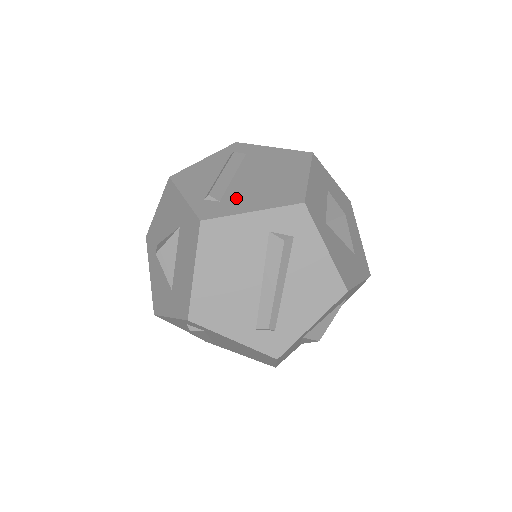
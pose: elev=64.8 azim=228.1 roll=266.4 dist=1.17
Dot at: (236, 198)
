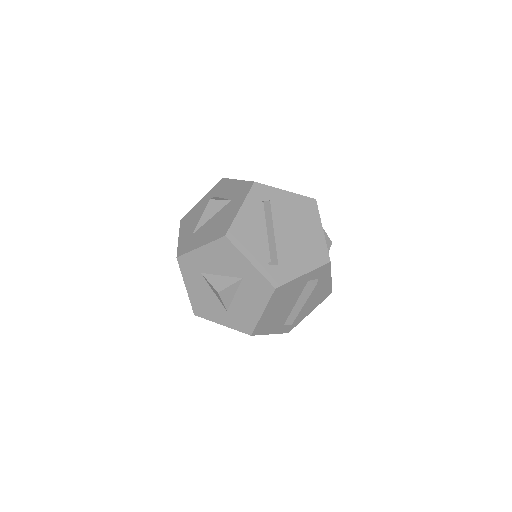
Dot at: (288, 261)
